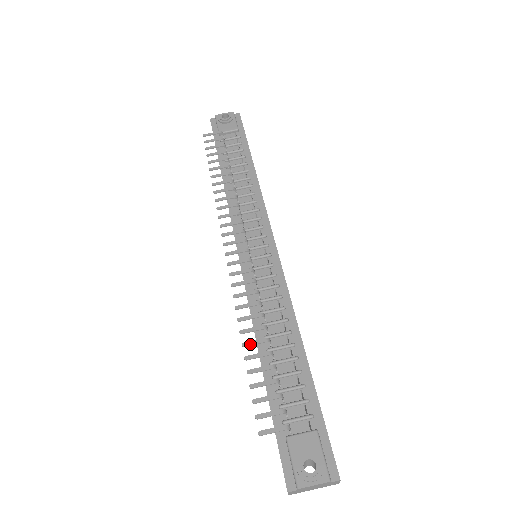
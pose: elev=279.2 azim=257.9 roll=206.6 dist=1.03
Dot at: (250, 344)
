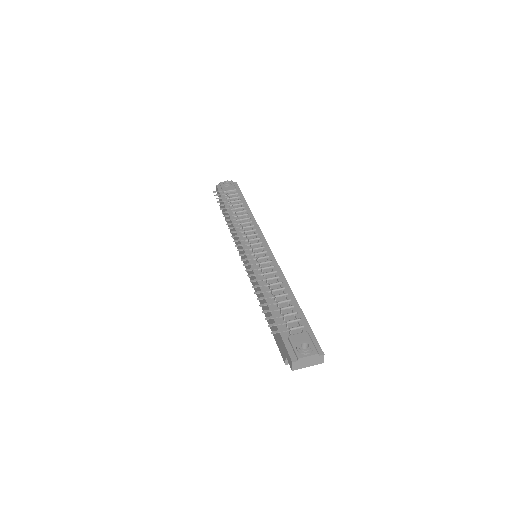
Dot at: (260, 292)
